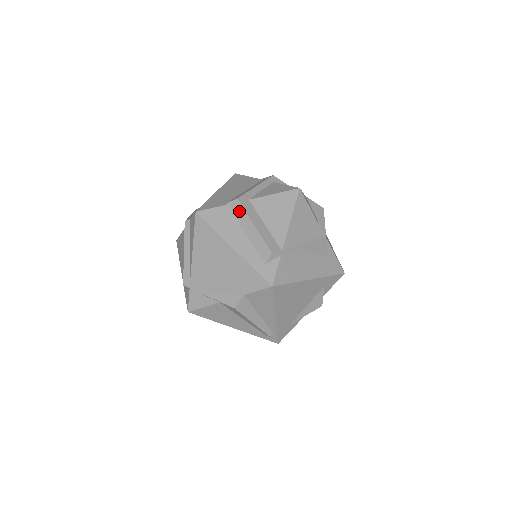
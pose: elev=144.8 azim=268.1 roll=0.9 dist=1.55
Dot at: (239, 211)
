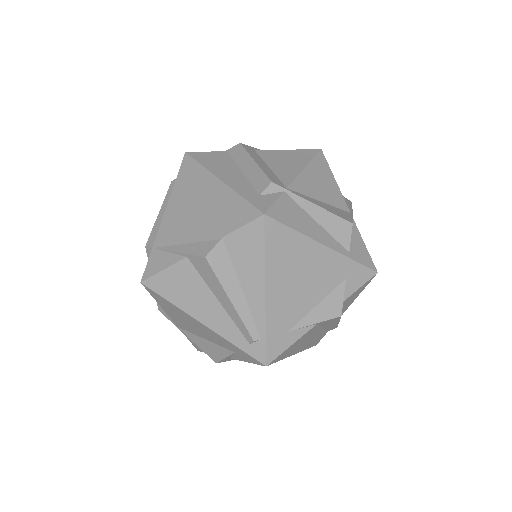
Dot at: (239, 153)
